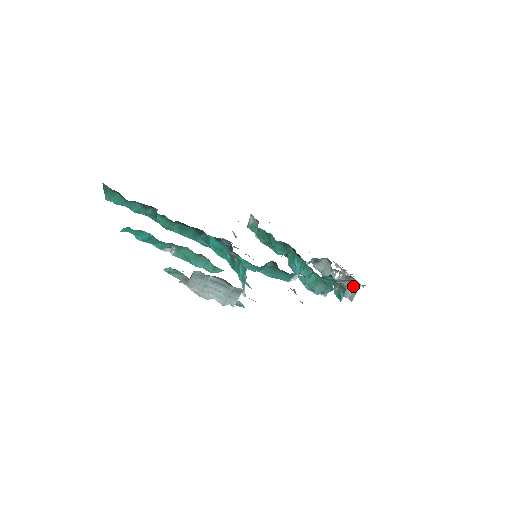
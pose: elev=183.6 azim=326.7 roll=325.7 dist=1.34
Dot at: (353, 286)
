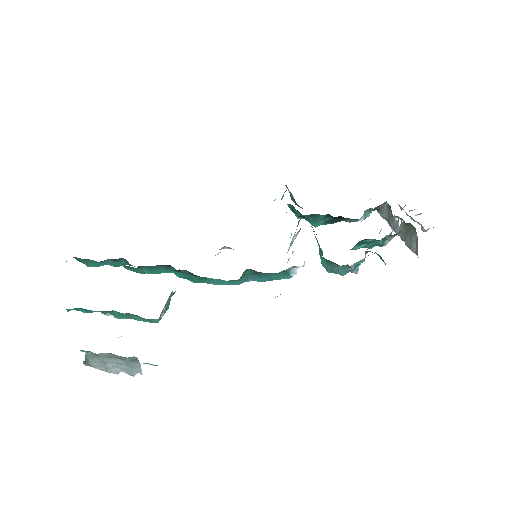
Dot at: (414, 235)
